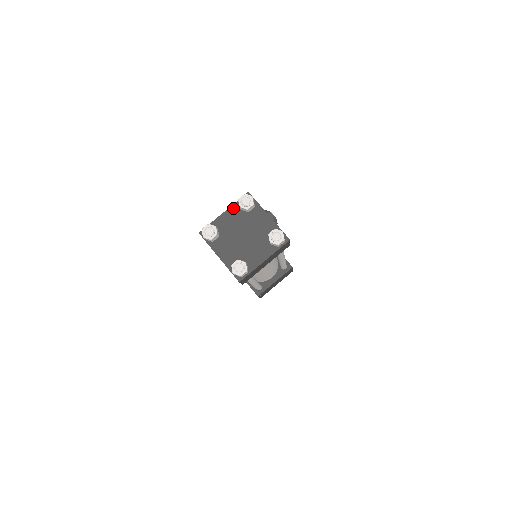
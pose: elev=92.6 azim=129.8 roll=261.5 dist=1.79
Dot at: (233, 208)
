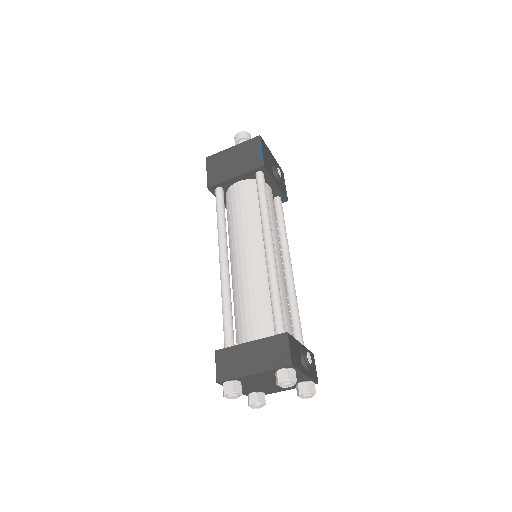
Dot at: (266, 373)
